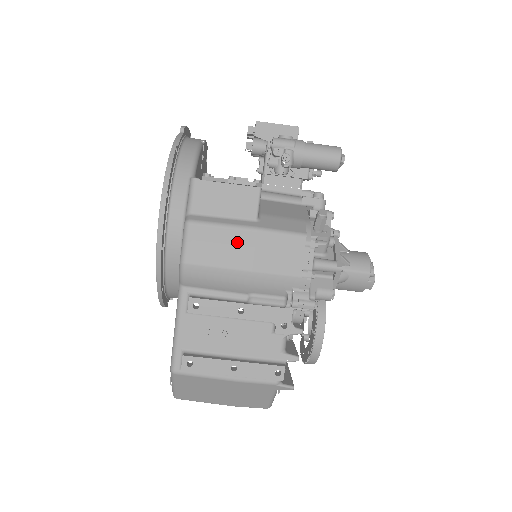
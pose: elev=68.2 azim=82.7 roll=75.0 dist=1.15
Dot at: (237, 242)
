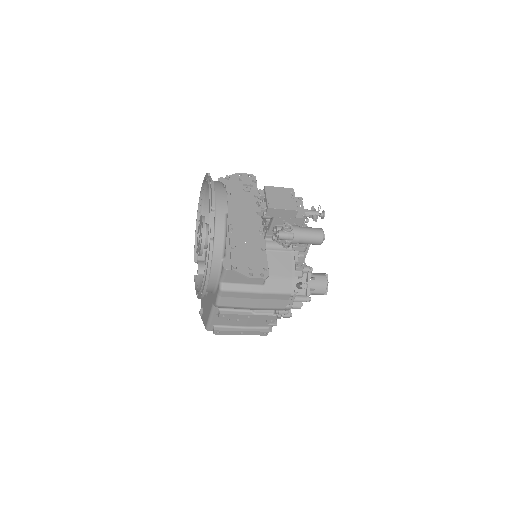
Dot at: (250, 297)
